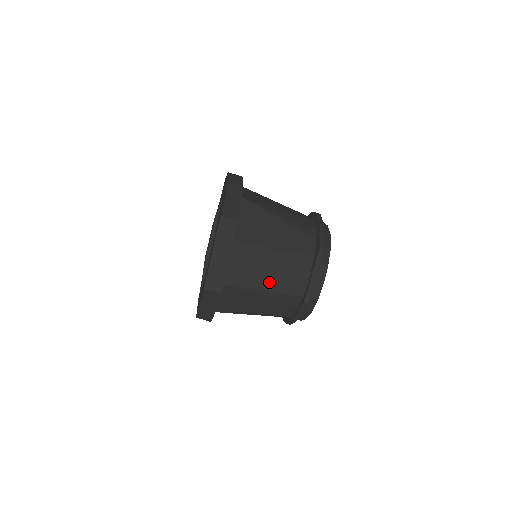
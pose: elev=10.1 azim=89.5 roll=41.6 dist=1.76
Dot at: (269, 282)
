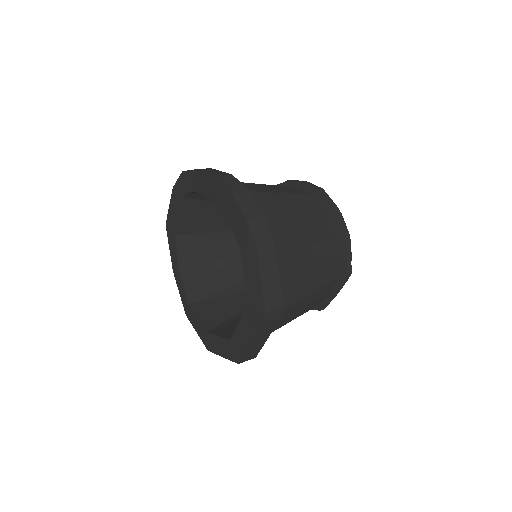
Dot at: (294, 317)
